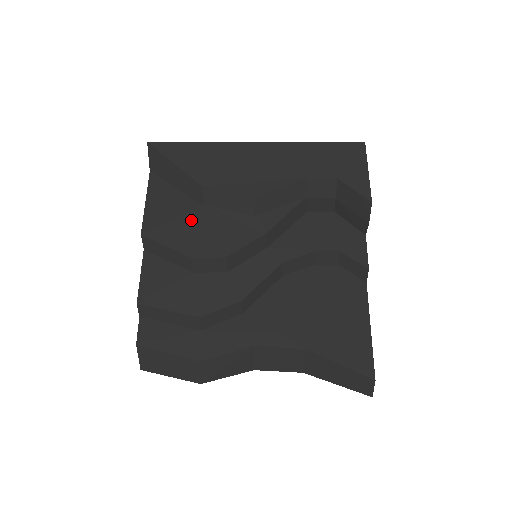
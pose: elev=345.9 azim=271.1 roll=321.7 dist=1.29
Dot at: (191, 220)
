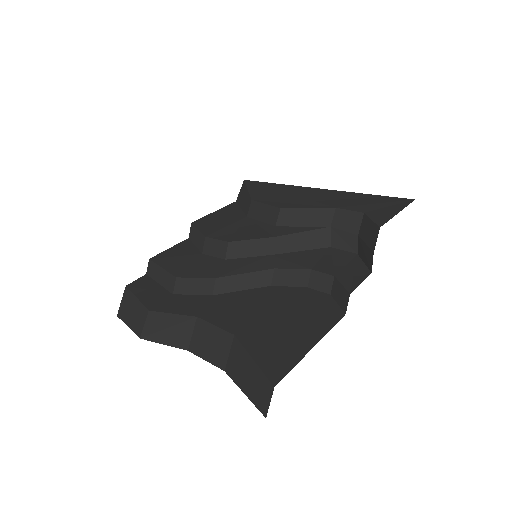
Dot at: (229, 221)
